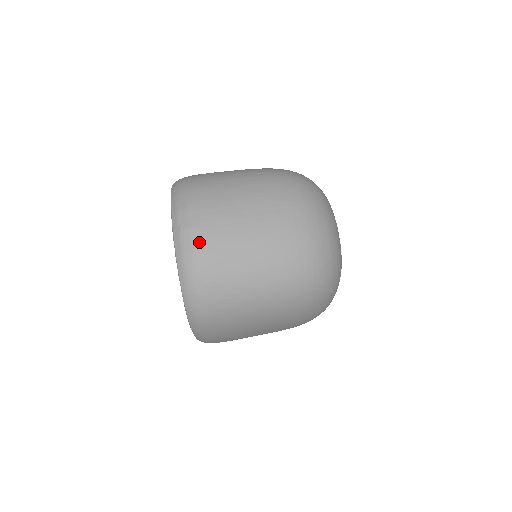
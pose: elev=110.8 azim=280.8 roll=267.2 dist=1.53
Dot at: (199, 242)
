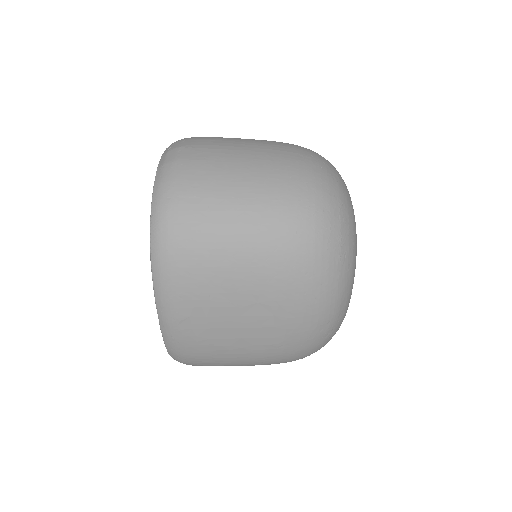
Dot at: (186, 155)
